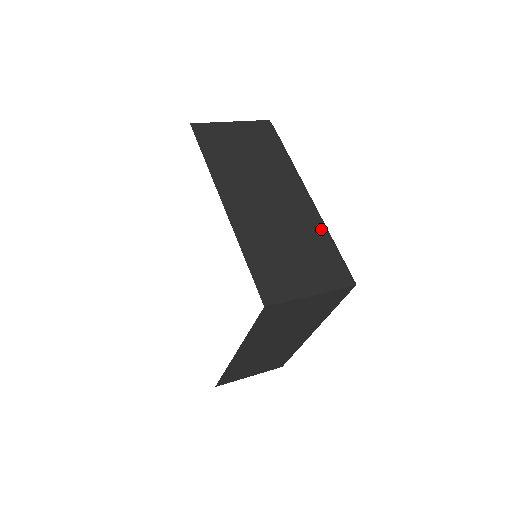
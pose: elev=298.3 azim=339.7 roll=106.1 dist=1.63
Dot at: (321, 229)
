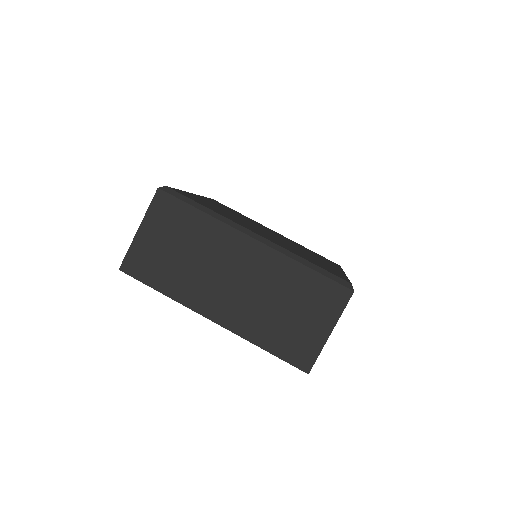
Dot at: (291, 265)
